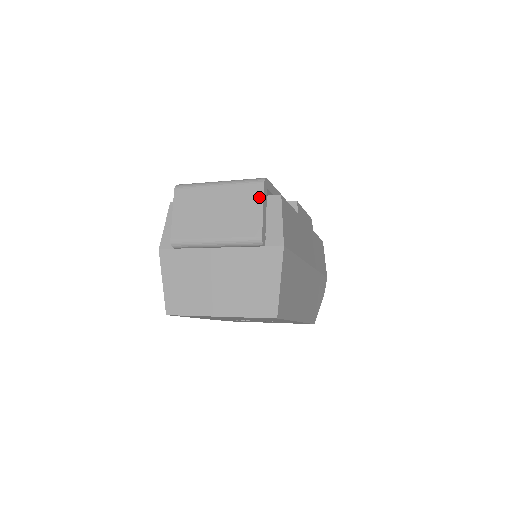
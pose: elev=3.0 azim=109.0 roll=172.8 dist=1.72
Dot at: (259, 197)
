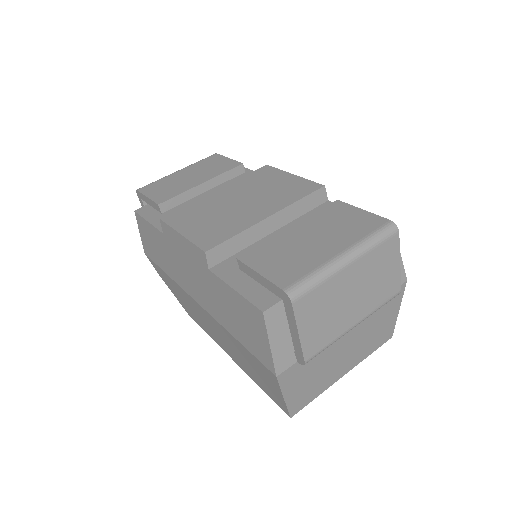
Dot at: (396, 252)
